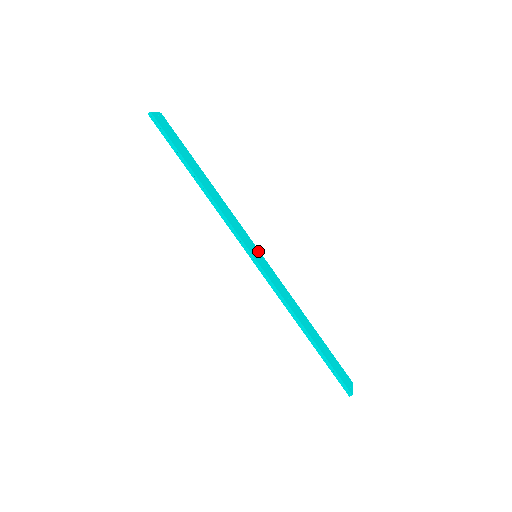
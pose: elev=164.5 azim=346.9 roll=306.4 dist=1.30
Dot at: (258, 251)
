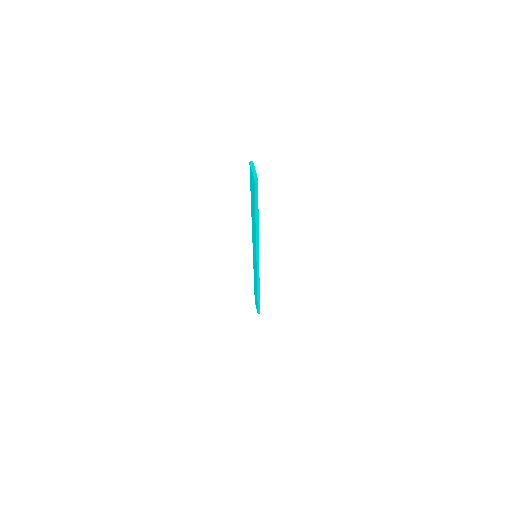
Dot at: occluded
